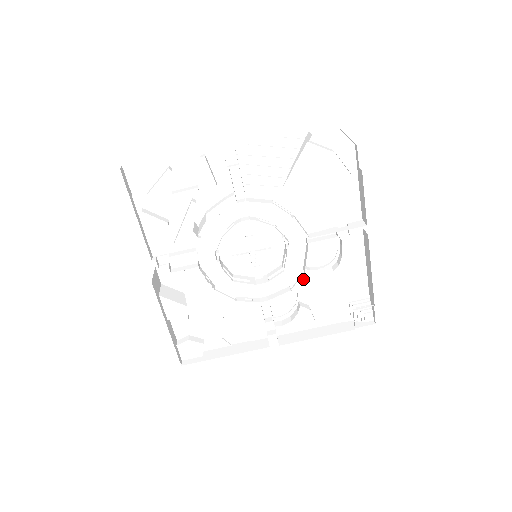
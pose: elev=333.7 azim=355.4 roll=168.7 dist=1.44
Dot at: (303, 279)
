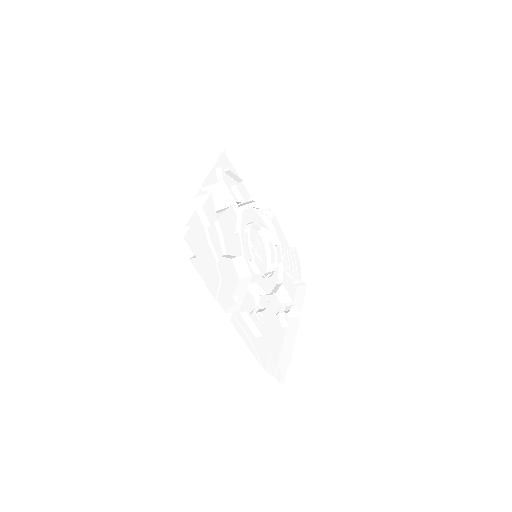
Dot at: (264, 302)
